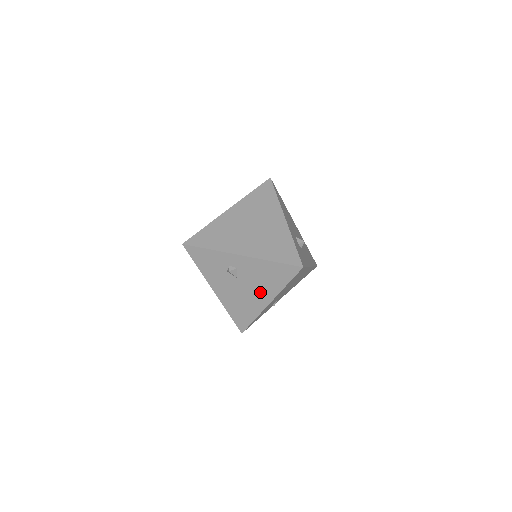
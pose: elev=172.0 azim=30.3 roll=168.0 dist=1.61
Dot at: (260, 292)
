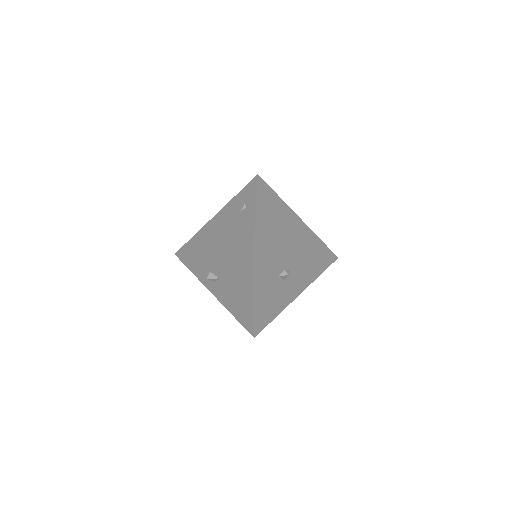
Dot at: (295, 289)
